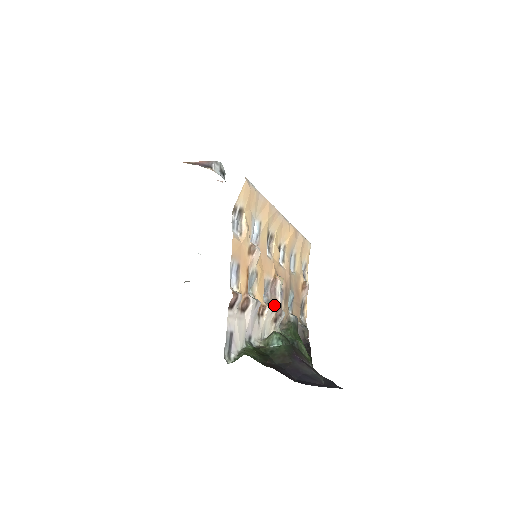
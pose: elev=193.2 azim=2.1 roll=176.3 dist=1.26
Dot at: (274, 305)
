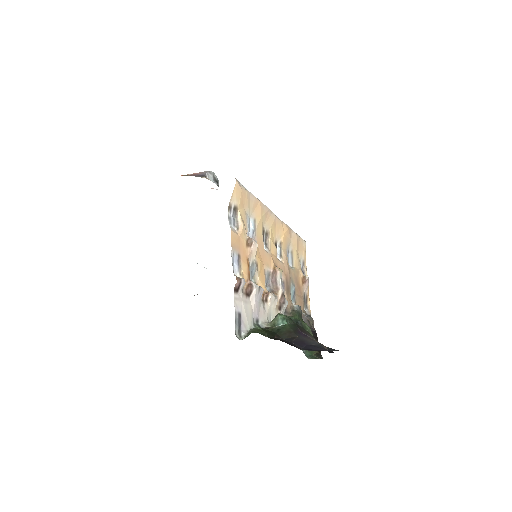
Dot at: (277, 294)
